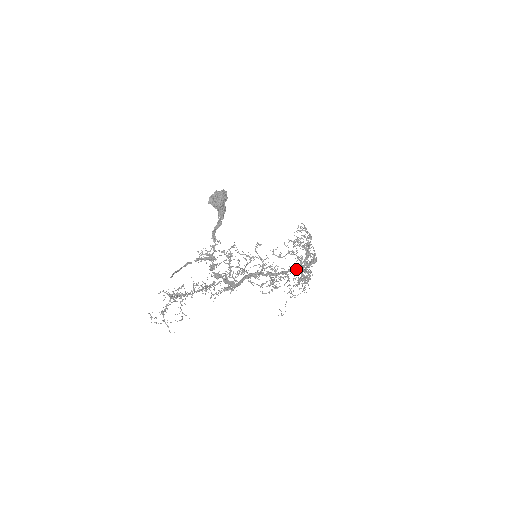
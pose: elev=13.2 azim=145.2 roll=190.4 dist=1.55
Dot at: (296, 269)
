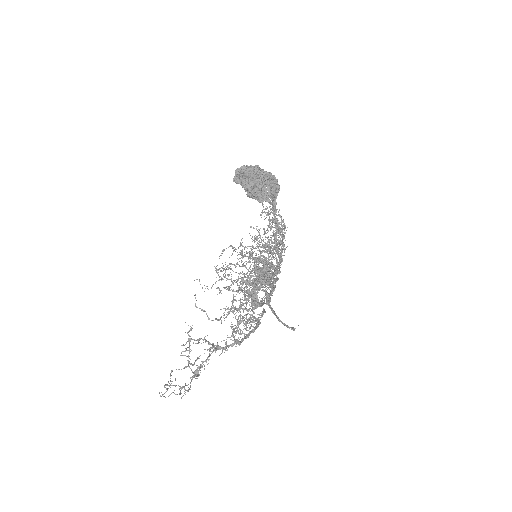
Dot at: occluded
